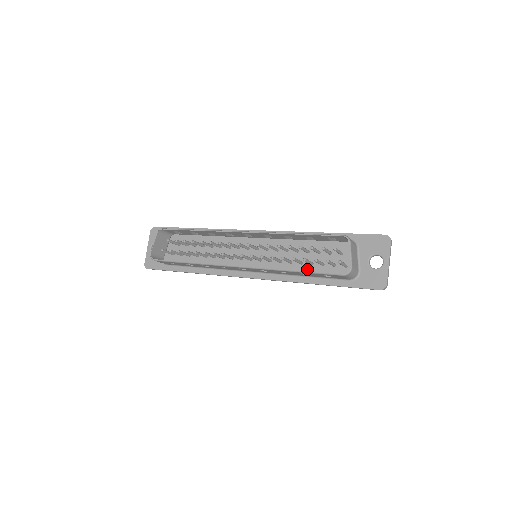
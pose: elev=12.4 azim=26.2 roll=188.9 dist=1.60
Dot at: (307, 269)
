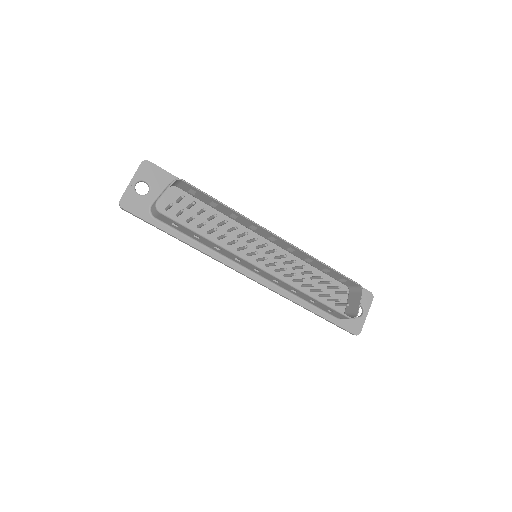
Dot at: occluded
